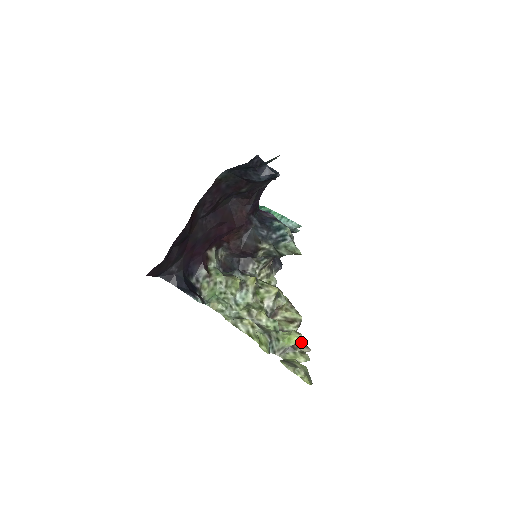
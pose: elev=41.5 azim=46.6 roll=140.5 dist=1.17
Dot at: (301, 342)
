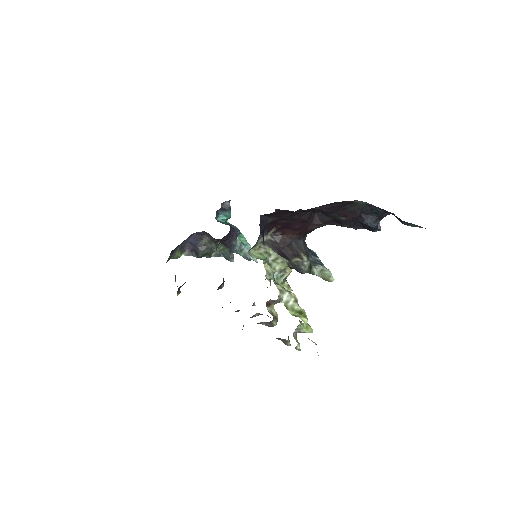
Dot at: (288, 336)
